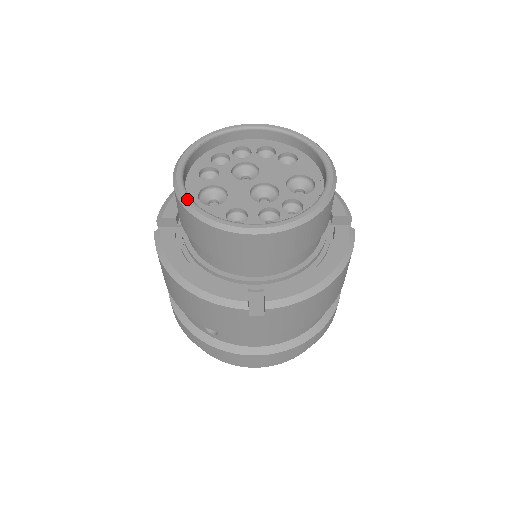
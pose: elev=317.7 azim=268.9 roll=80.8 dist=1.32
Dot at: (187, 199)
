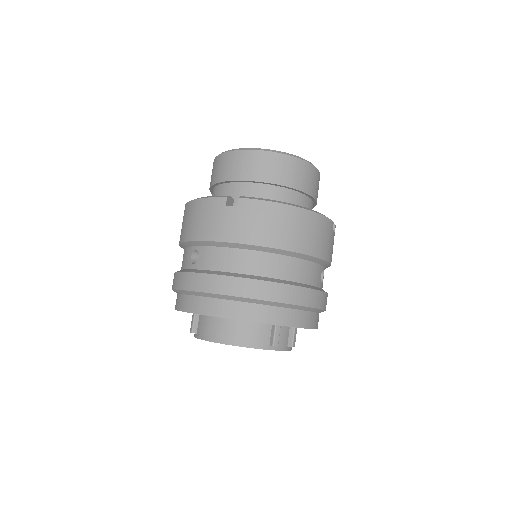
Dot at: occluded
